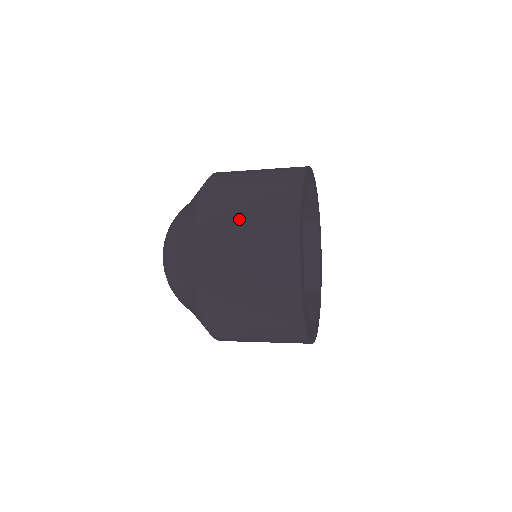
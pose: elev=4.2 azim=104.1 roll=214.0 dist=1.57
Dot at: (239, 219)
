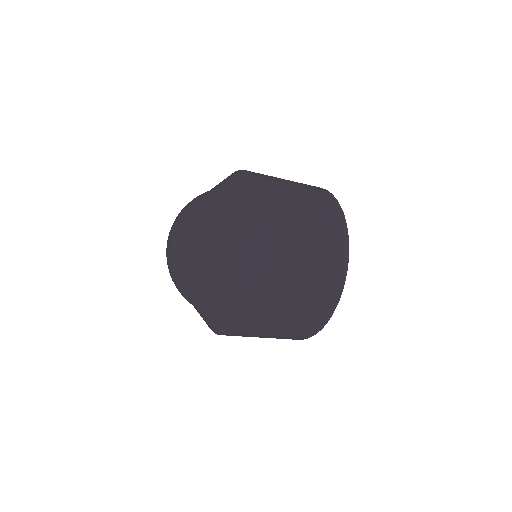
Dot at: (301, 262)
